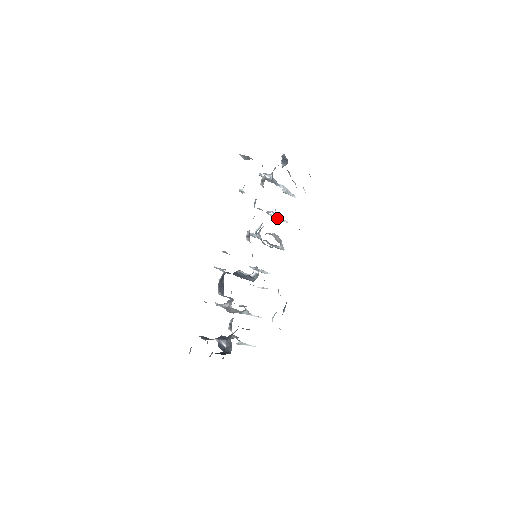
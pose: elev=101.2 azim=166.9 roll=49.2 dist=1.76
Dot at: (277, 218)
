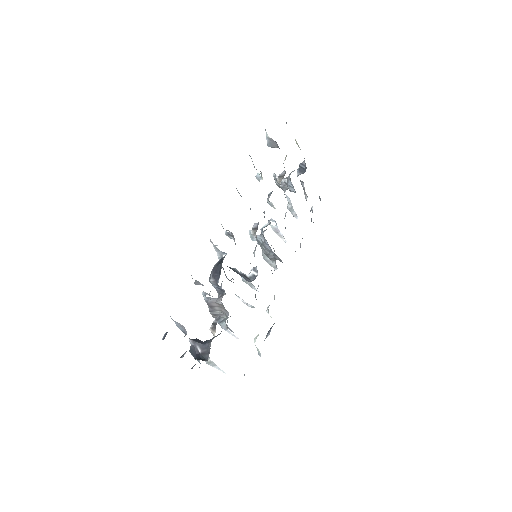
Dot at: (276, 232)
